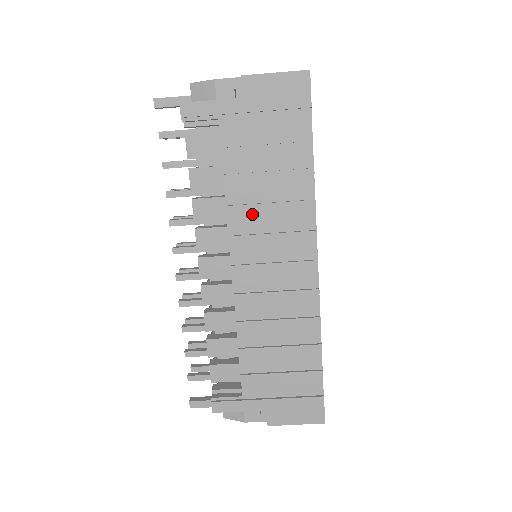
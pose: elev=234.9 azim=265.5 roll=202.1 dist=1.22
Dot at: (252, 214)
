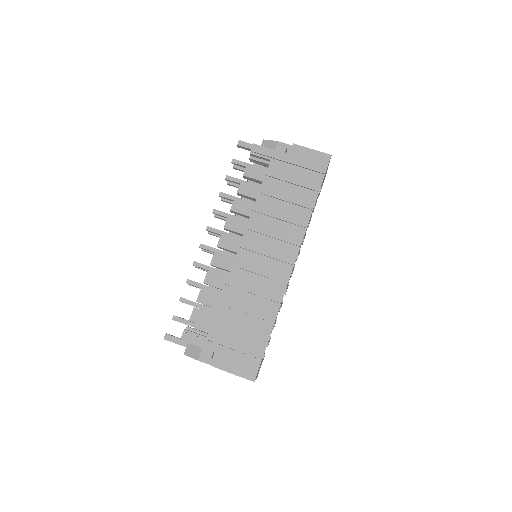
Dot at: (267, 219)
